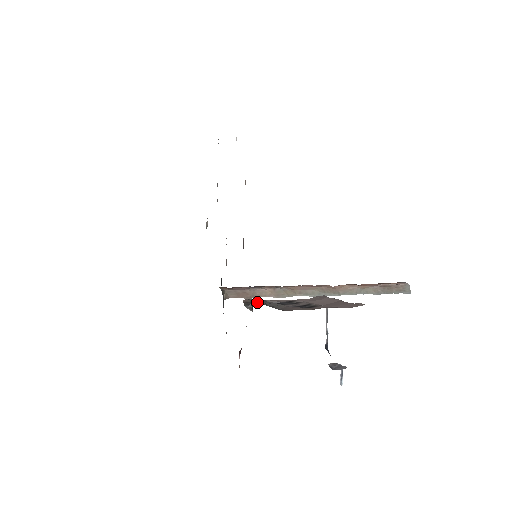
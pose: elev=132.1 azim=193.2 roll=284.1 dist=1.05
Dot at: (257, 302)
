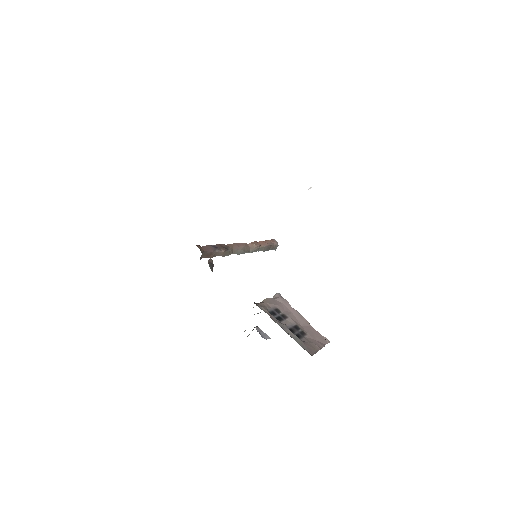
Dot at: (273, 320)
